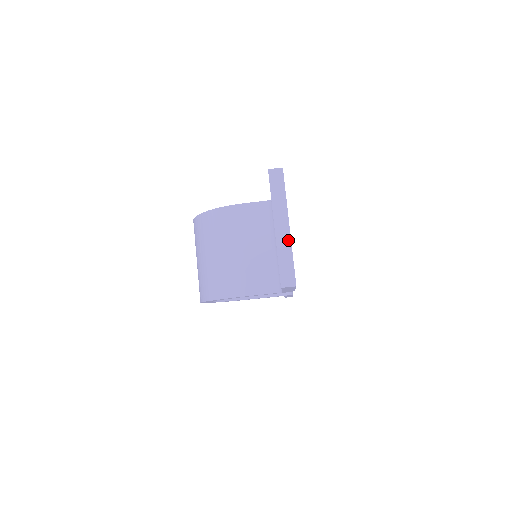
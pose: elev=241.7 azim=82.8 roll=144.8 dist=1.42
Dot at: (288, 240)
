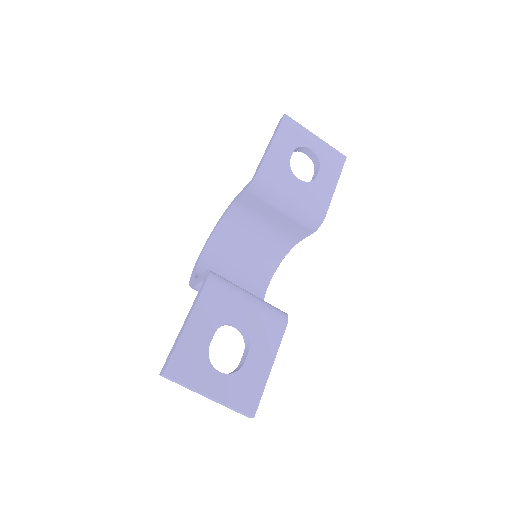
Dot at: (219, 402)
